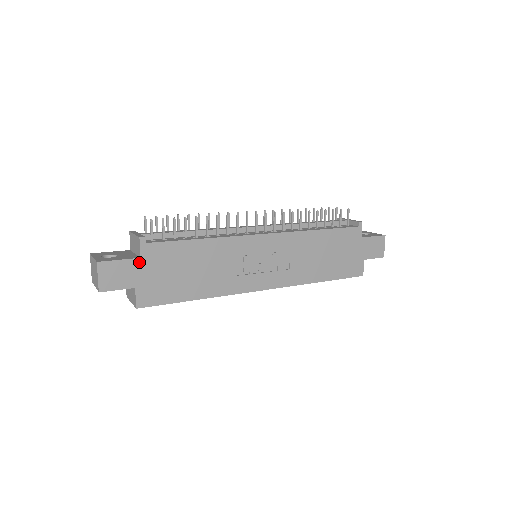
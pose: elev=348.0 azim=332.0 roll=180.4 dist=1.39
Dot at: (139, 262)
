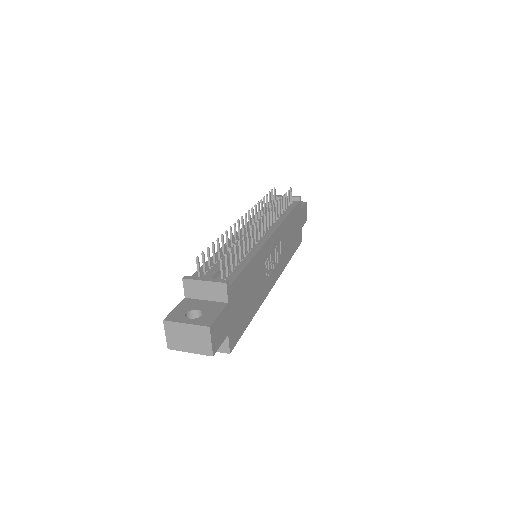
Dot at: (228, 308)
